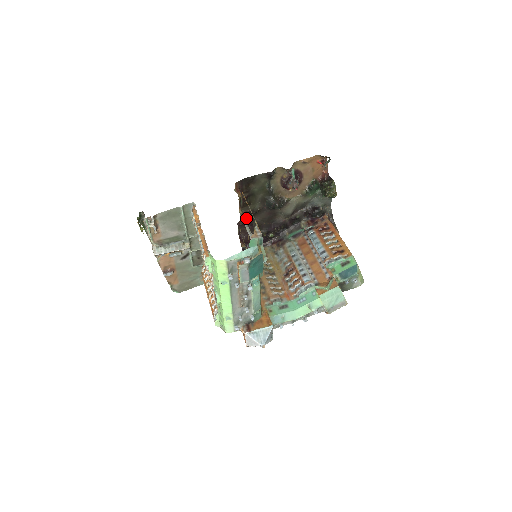
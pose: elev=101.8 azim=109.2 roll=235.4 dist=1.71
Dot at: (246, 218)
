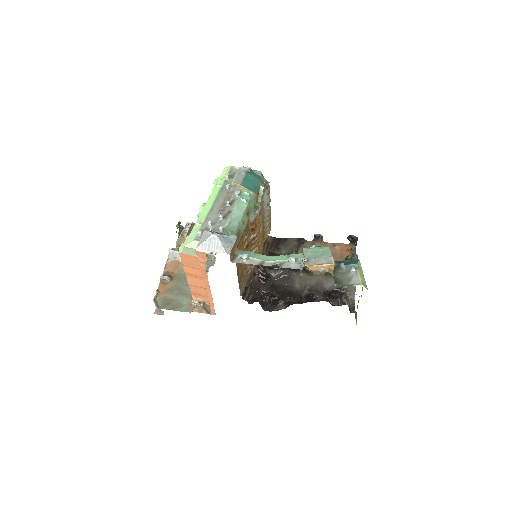
Dot at: occluded
